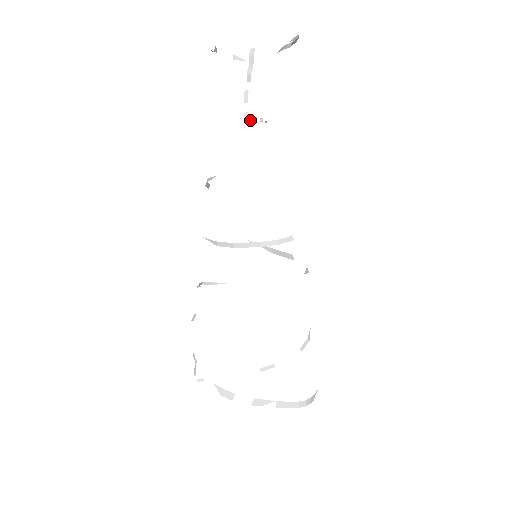
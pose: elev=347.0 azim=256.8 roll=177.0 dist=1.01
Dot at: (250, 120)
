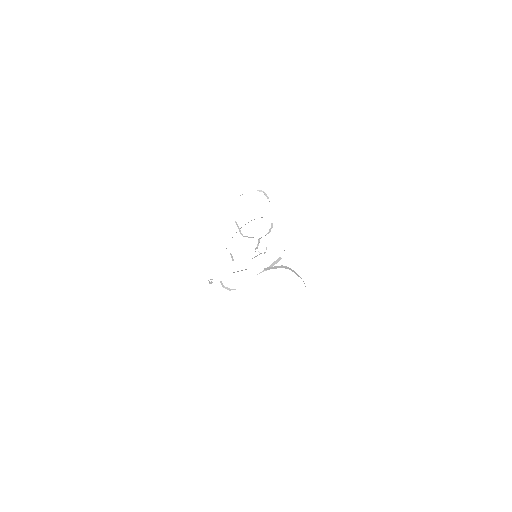
Dot at: occluded
